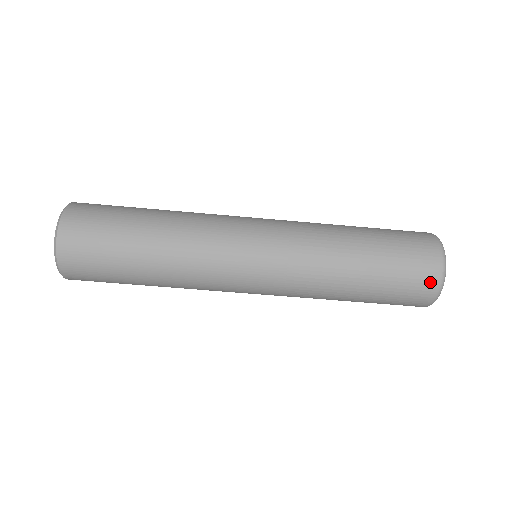
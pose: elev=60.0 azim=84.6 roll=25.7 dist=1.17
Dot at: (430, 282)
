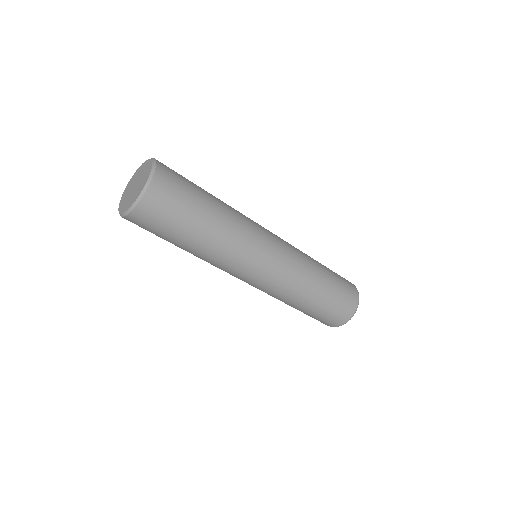
Dot at: (352, 306)
